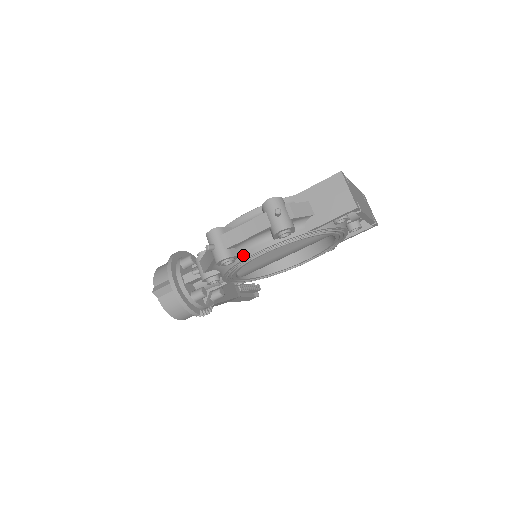
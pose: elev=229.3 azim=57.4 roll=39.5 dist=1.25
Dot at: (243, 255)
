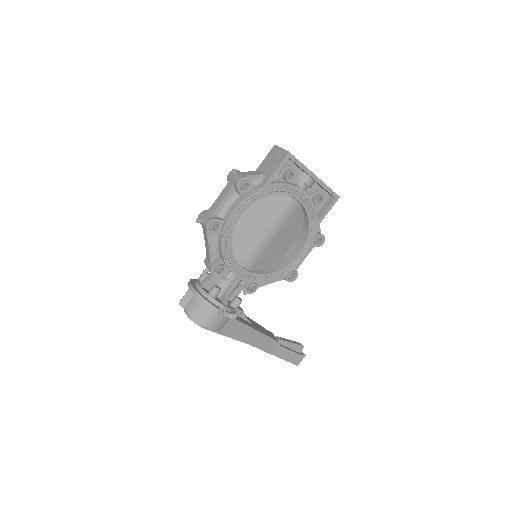
Dot at: (225, 219)
